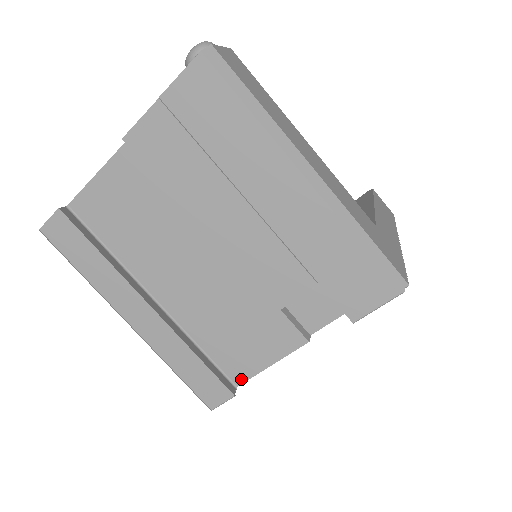
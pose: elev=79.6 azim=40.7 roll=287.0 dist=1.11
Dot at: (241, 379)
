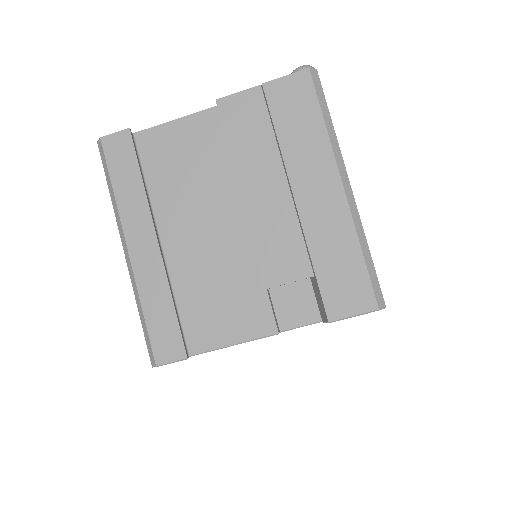
Dot at: (198, 349)
